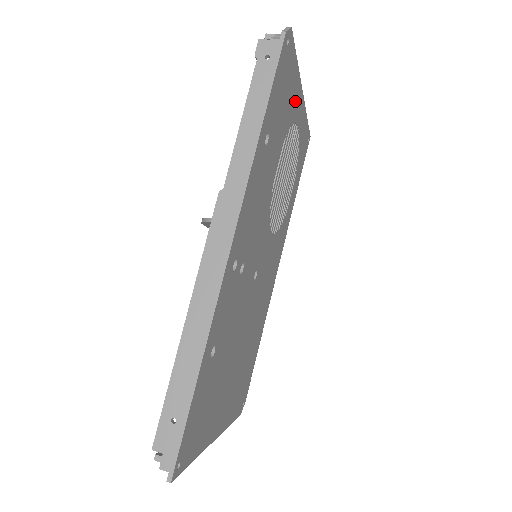
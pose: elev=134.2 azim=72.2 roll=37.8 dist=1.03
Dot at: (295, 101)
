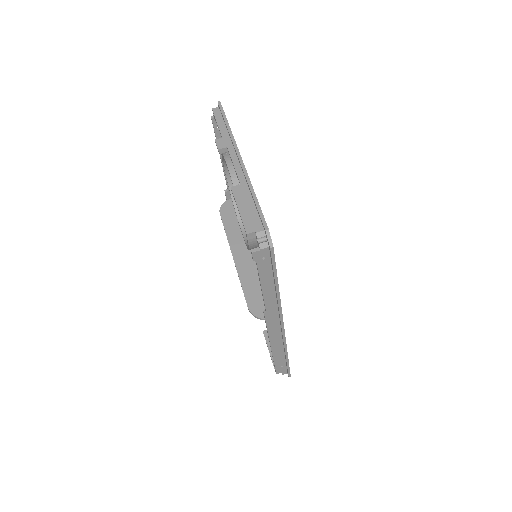
Dot at: occluded
